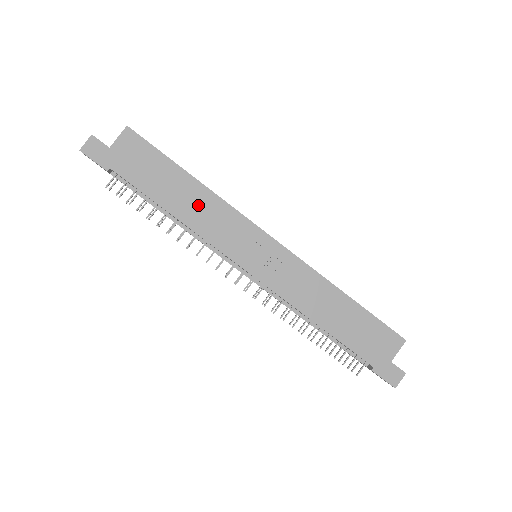
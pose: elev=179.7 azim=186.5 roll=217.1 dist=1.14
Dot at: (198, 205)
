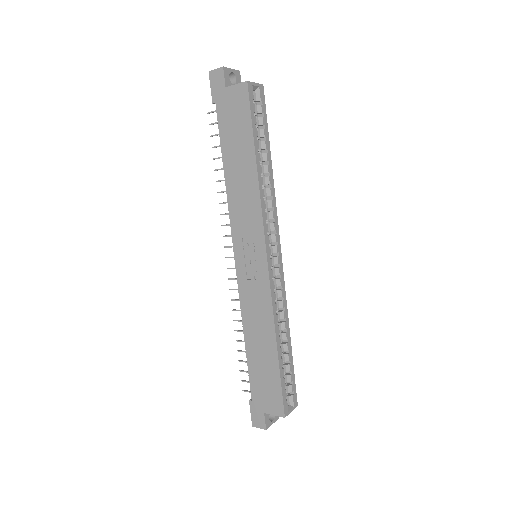
Dot at: (243, 185)
